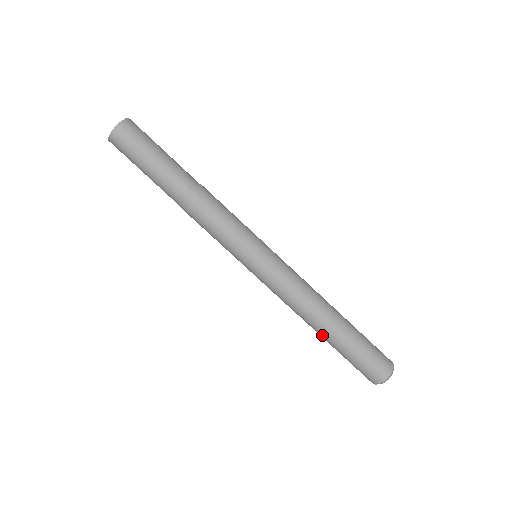
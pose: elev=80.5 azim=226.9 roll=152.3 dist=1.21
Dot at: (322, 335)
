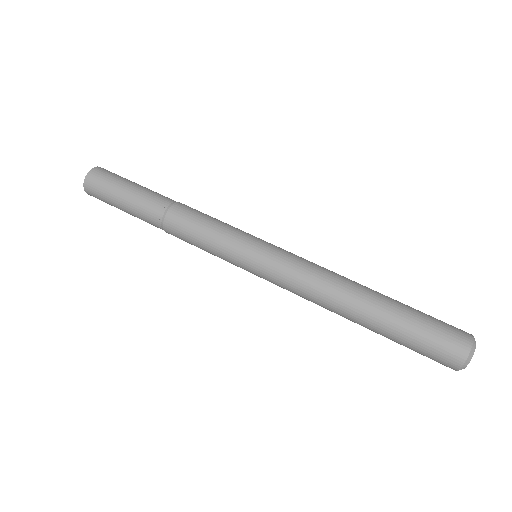
Dot at: (372, 300)
